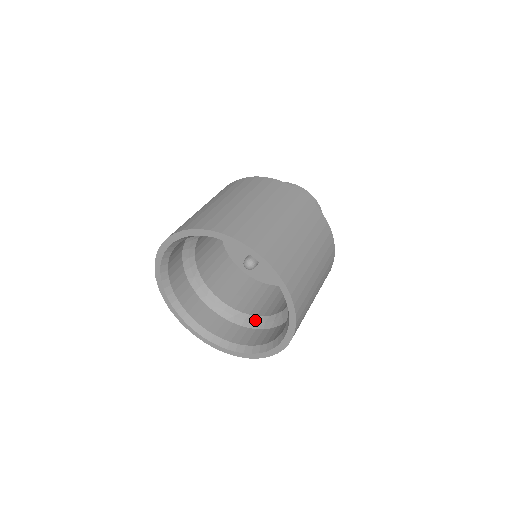
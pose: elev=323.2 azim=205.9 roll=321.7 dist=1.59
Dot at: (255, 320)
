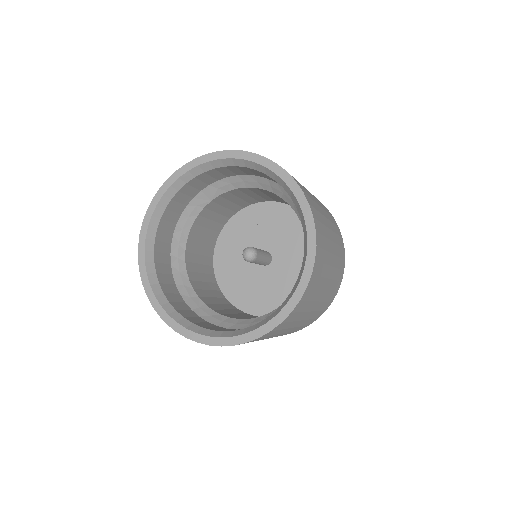
Dot at: (237, 322)
